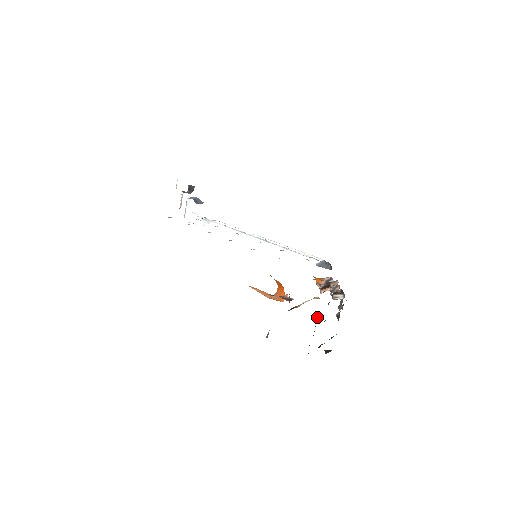
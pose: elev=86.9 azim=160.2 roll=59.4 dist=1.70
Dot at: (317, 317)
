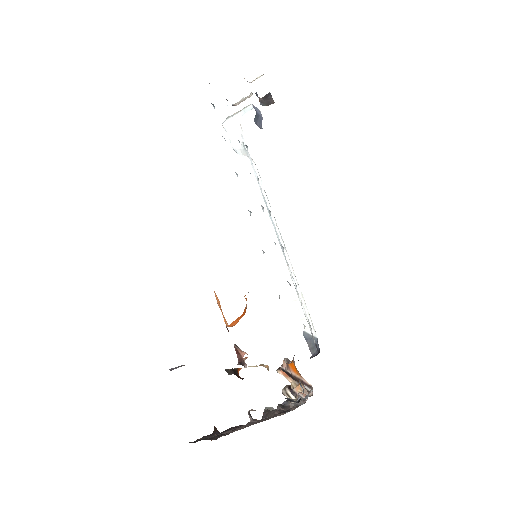
Dot at: (250, 417)
